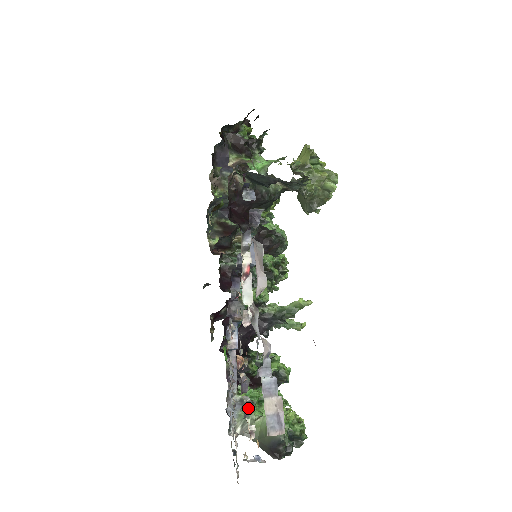
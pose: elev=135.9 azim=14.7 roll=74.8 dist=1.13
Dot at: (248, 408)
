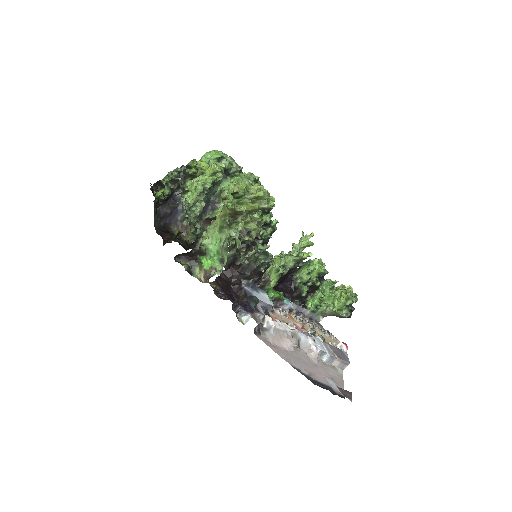
Dot at: (323, 341)
